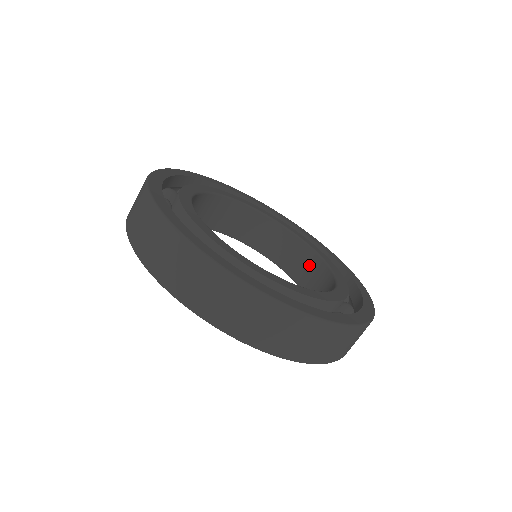
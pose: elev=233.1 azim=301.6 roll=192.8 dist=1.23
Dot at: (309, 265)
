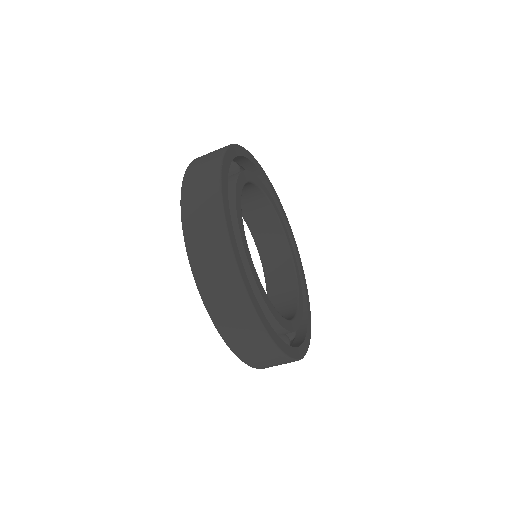
Dot at: (285, 310)
